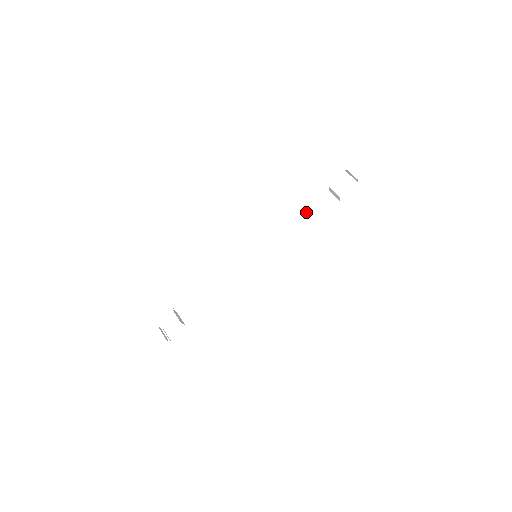
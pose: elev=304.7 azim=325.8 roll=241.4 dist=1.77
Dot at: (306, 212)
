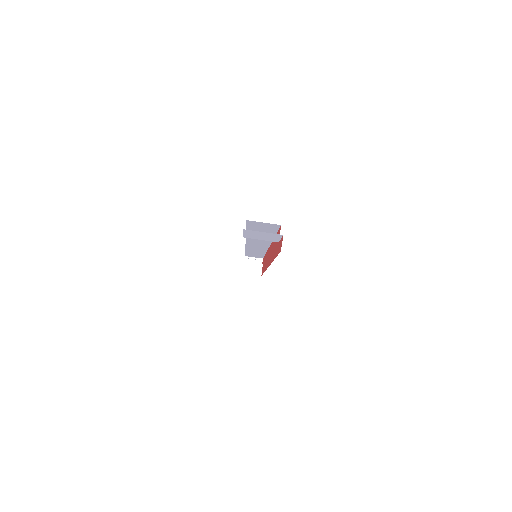
Dot at: occluded
